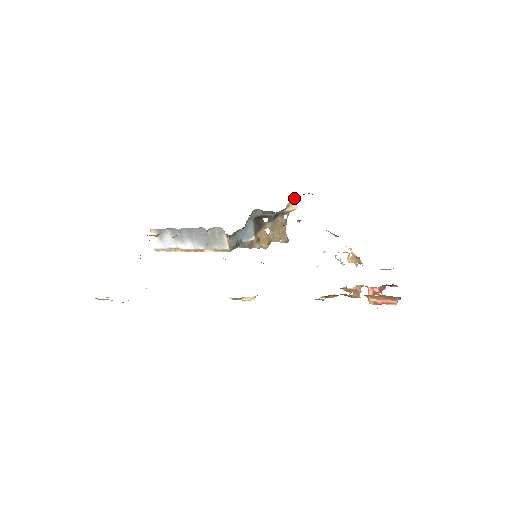
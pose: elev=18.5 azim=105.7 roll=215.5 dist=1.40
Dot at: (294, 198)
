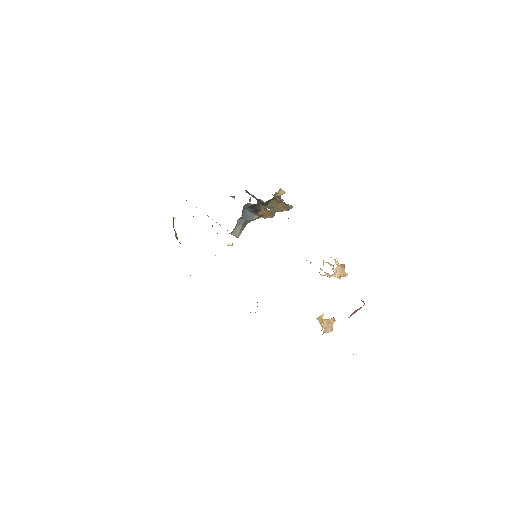
Dot at: (279, 189)
